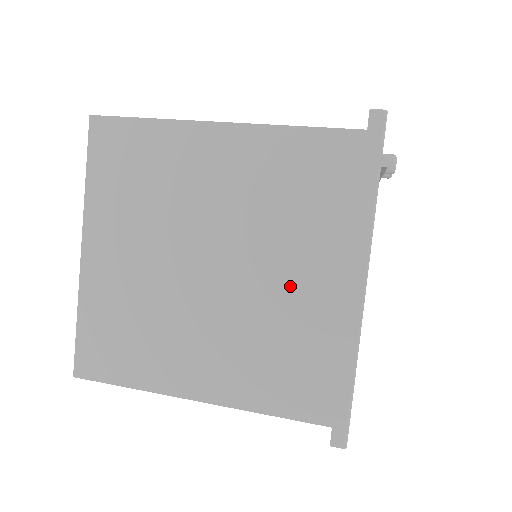
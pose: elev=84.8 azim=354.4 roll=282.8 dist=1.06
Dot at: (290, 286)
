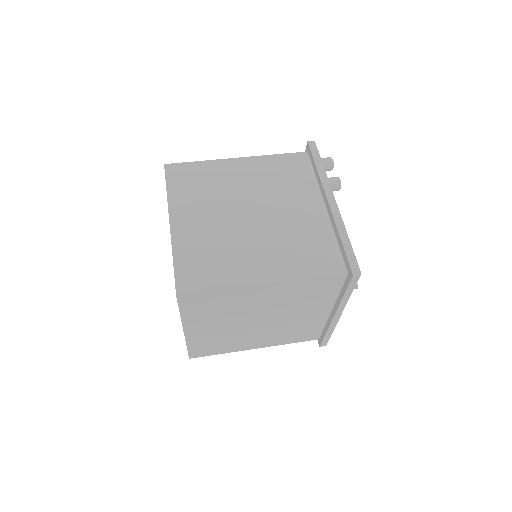
Dot at: (303, 317)
